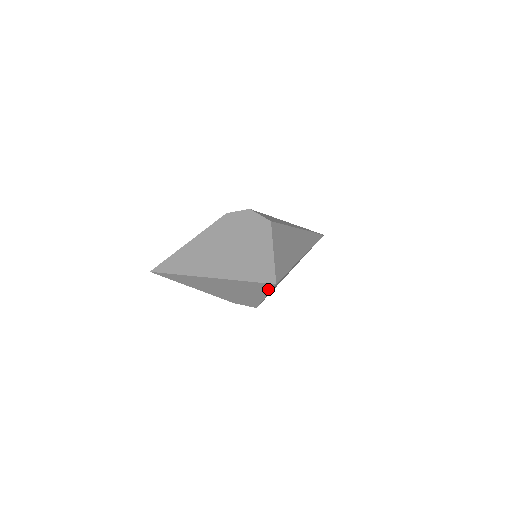
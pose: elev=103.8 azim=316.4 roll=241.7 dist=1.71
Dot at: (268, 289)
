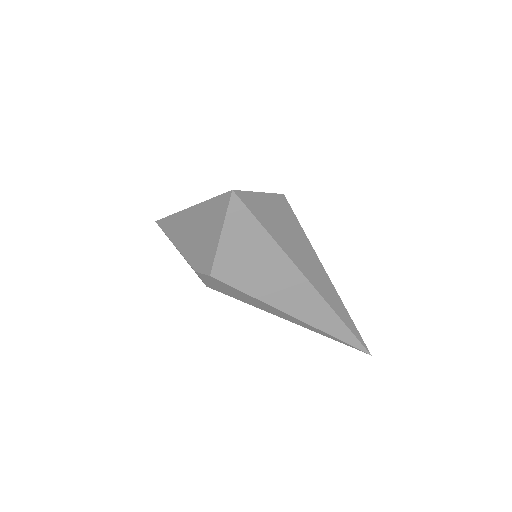
Dot at: (225, 209)
